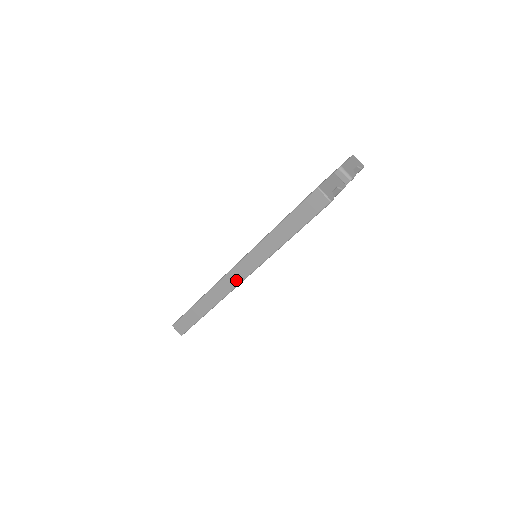
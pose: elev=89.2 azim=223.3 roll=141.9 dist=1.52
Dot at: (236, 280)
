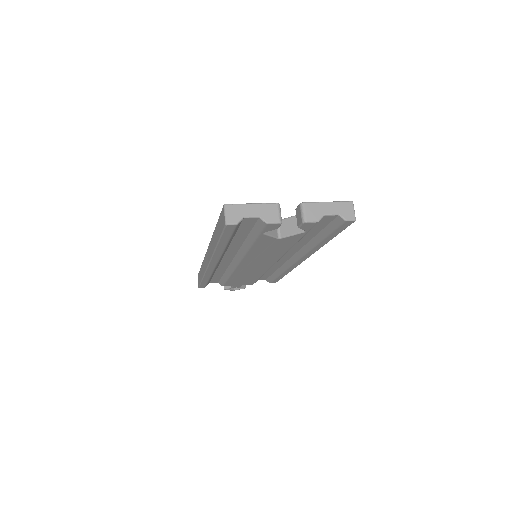
Dot at: (207, 261)
